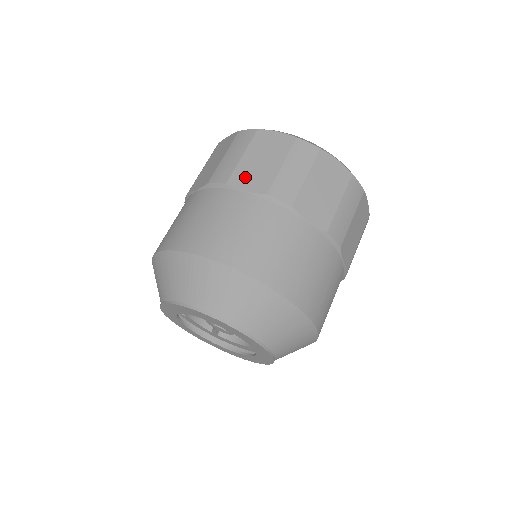
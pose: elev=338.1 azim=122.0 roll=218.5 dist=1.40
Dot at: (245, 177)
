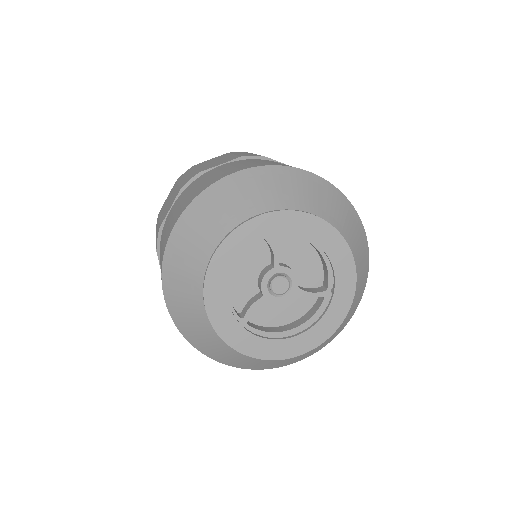
Dot at: occluded
